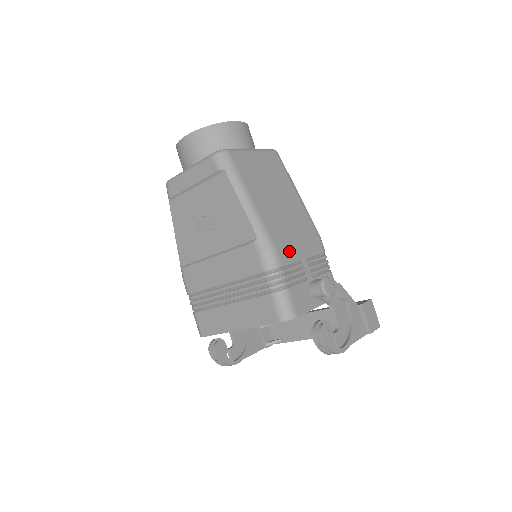
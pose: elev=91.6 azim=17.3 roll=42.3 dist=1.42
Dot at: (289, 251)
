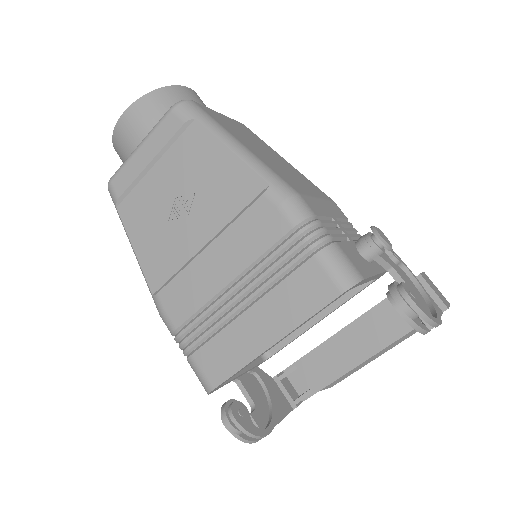
Dot at: (314, 203)
